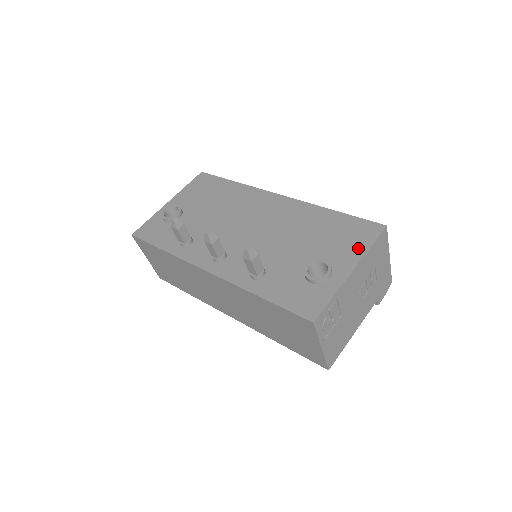
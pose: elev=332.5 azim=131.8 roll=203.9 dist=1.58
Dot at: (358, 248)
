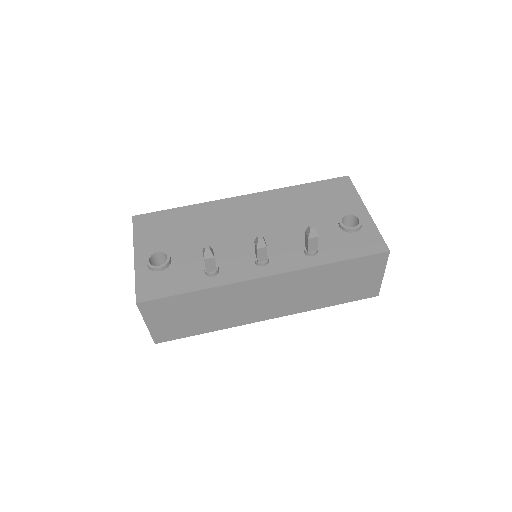
Dot at: (351, 196)
